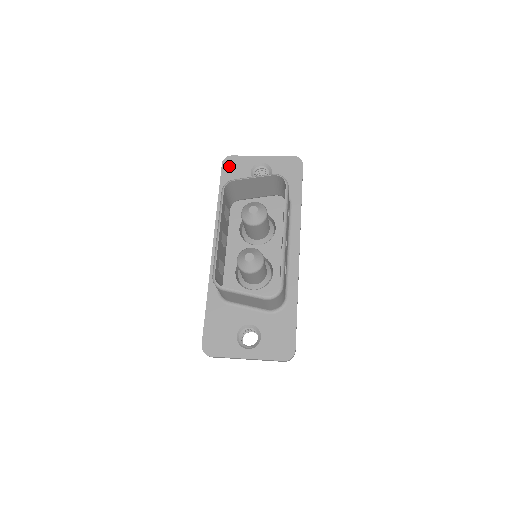
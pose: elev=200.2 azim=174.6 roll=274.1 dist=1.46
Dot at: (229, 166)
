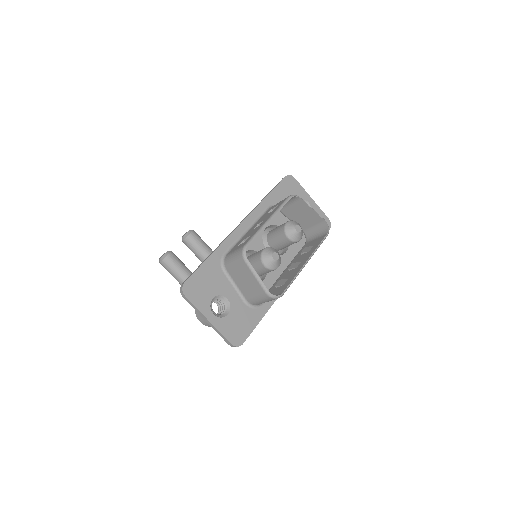
Dot at: (289, 183)
